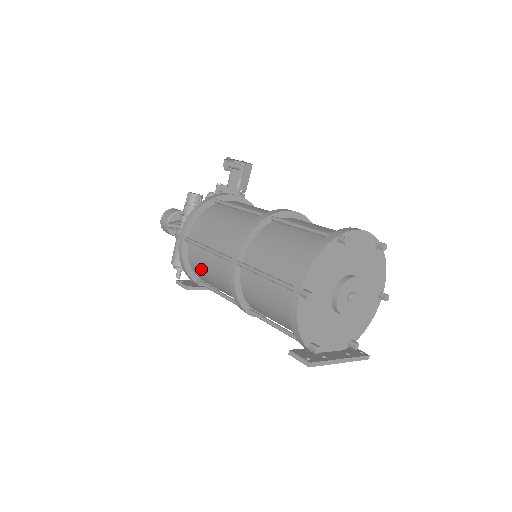
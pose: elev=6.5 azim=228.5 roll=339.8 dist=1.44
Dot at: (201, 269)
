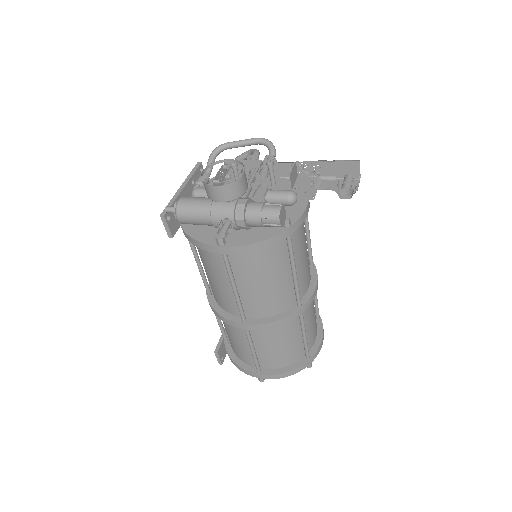
Dot at: (206, 261)
